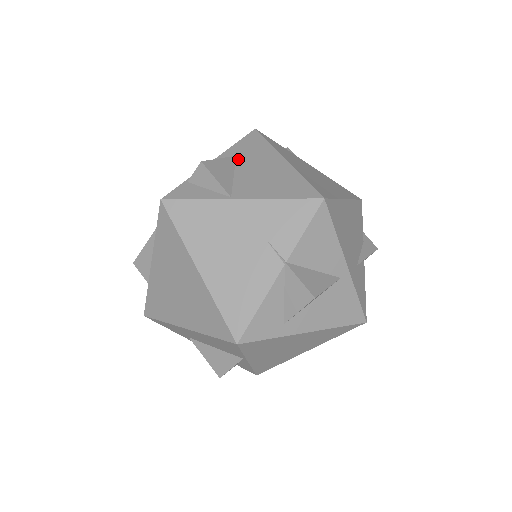
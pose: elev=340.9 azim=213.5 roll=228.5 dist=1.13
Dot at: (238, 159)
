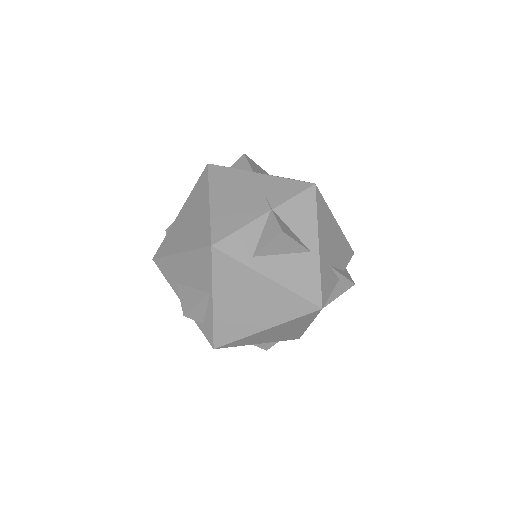
Dot at: occluded
